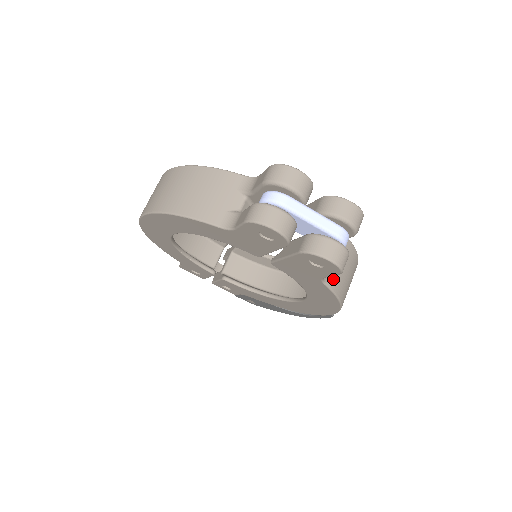
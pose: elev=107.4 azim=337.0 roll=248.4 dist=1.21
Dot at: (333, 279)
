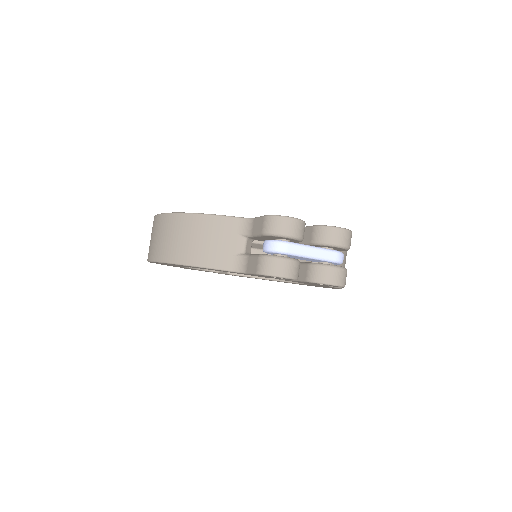
Dot at: occluded
